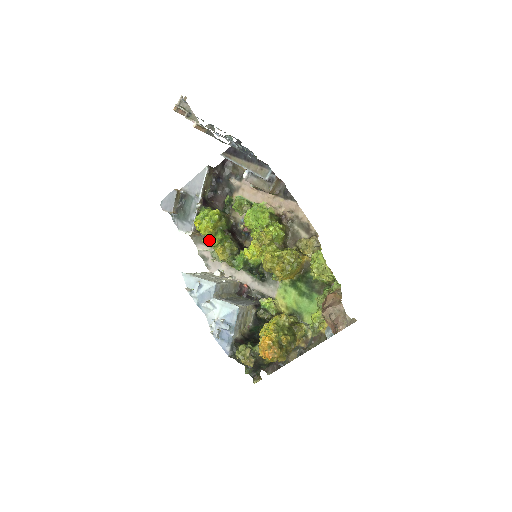
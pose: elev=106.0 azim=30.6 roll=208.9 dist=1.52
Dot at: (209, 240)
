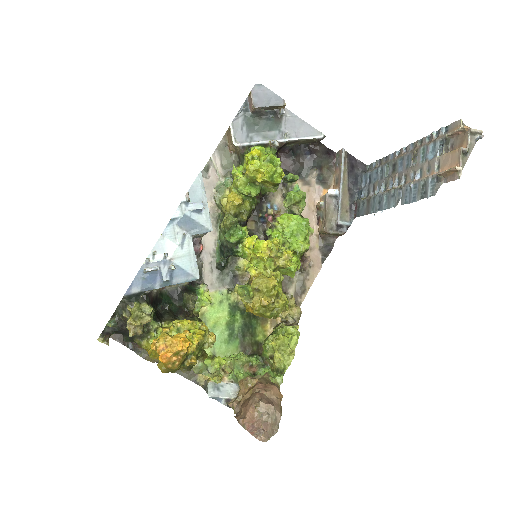
Dot at: (243, 179)
